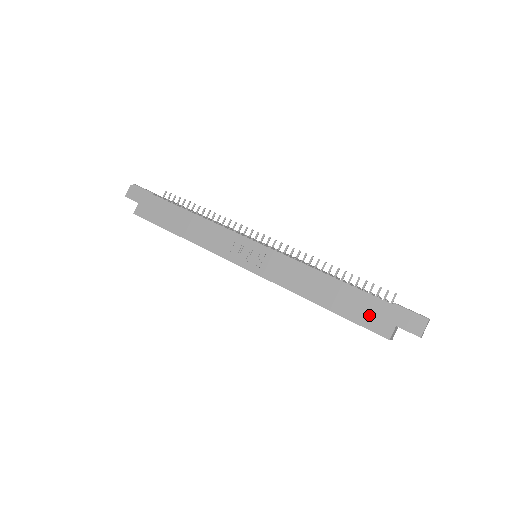
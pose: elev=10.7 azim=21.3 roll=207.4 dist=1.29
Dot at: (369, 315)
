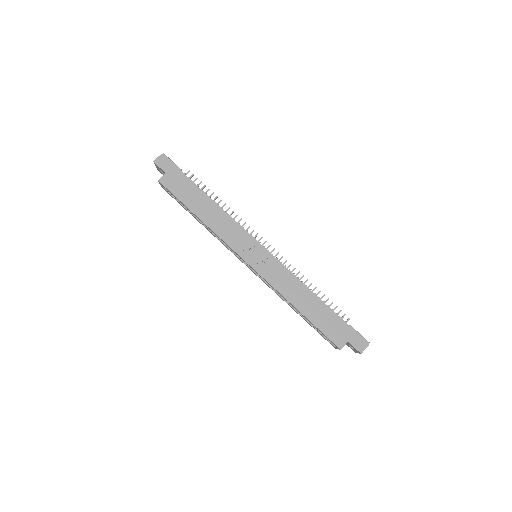
Dot at: (332, 329)
